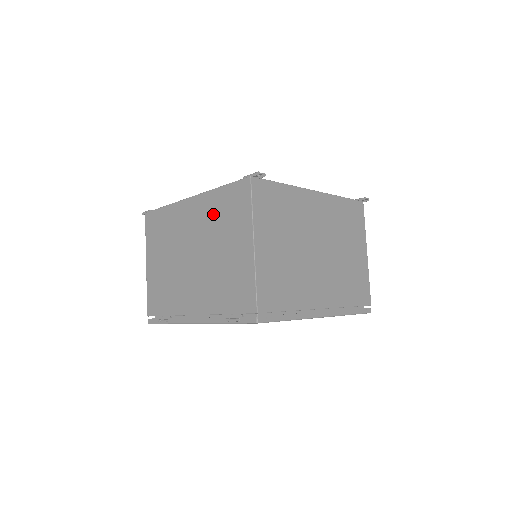
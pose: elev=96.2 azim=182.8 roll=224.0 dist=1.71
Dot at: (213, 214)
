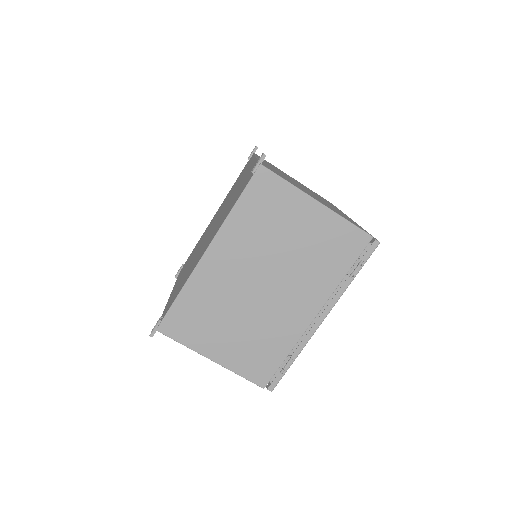
Dot at: (251, 231)
